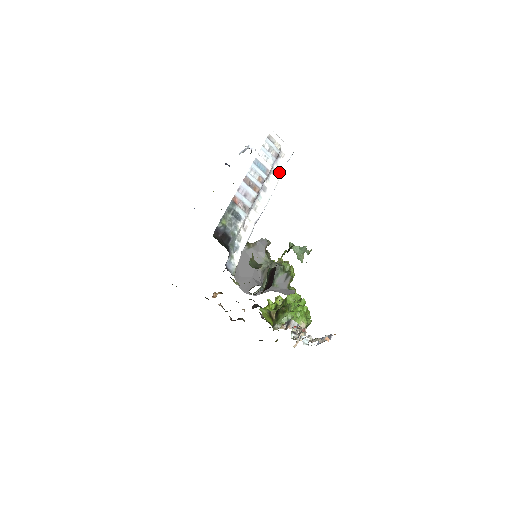
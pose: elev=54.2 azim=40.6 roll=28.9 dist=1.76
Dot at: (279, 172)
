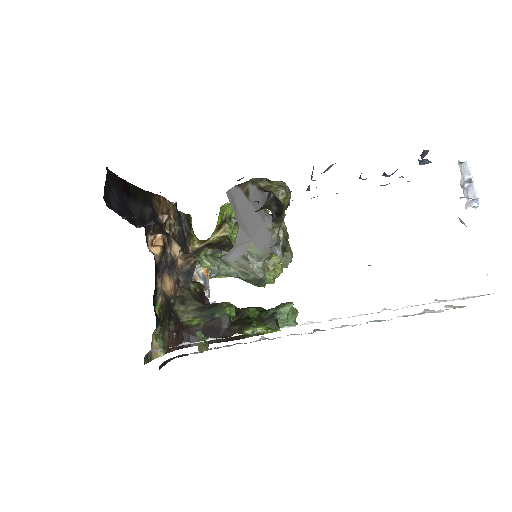
Dot at: (394, 310)
